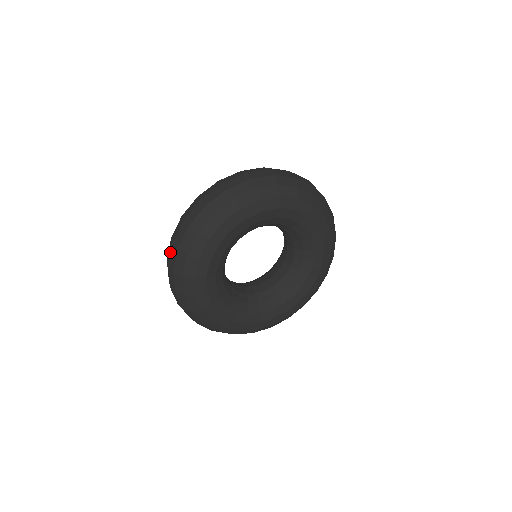
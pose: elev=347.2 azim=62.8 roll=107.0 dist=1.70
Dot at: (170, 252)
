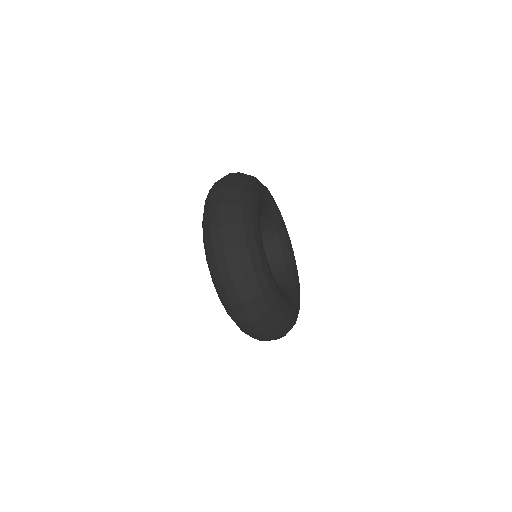
Dot at: (219, 194)
